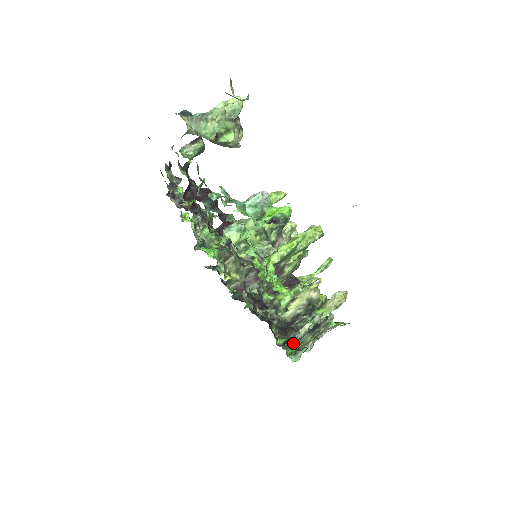
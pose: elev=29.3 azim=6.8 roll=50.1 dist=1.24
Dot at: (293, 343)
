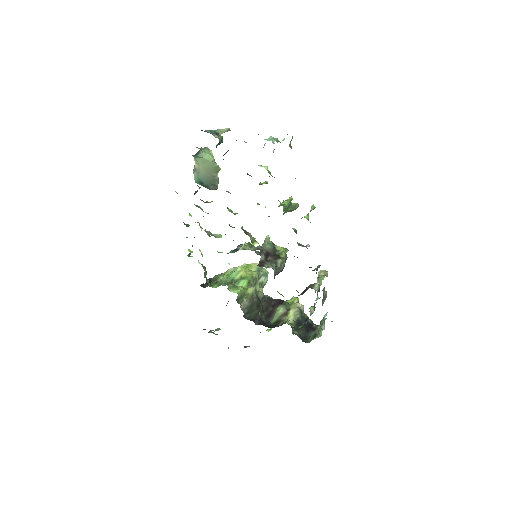
Dot at: (307, 339)
